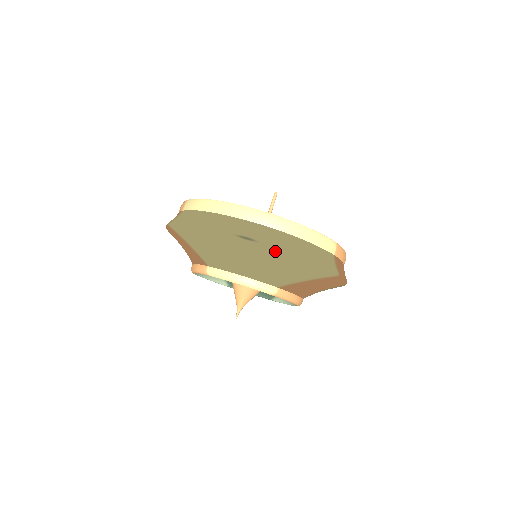
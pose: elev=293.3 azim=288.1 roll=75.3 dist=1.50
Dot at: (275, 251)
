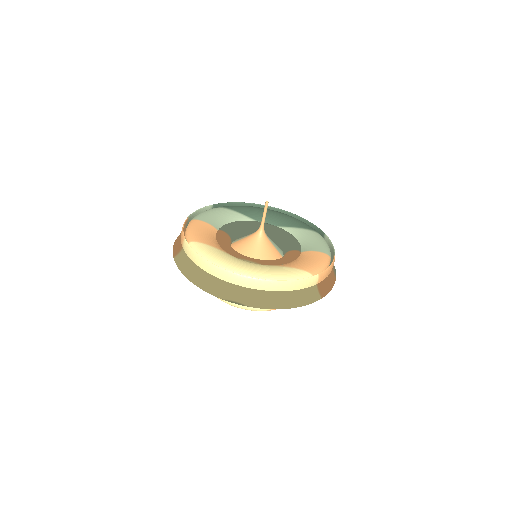
Dot at: (260, 308)
